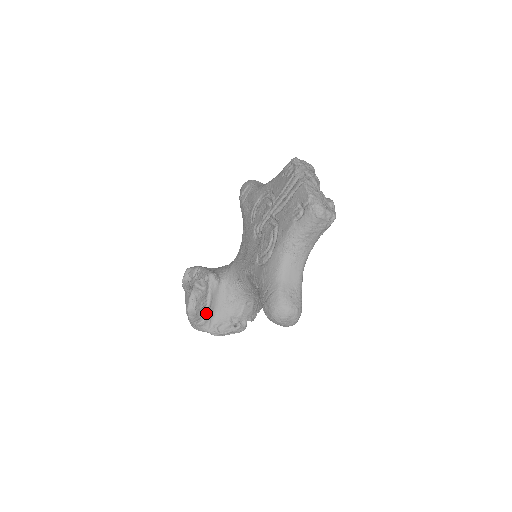
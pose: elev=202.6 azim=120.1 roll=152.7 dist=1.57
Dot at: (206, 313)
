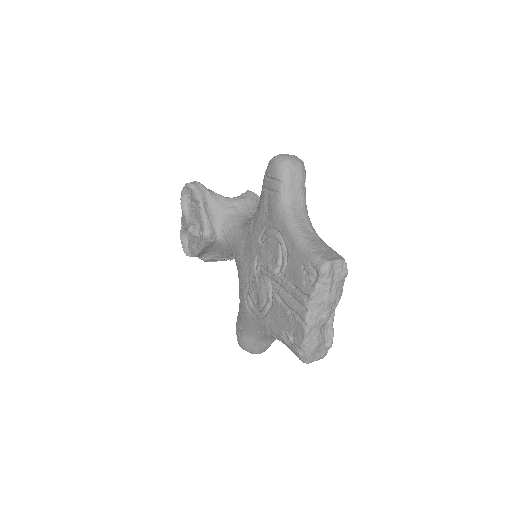
Dot at: (195, 256)
